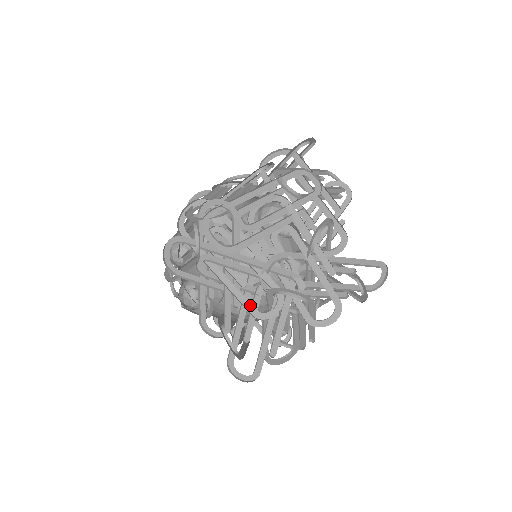
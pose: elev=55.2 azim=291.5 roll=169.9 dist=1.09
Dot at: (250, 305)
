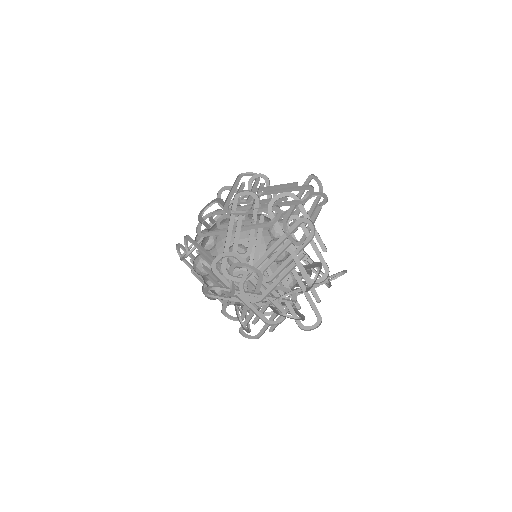
Dot at: (263, 316)
